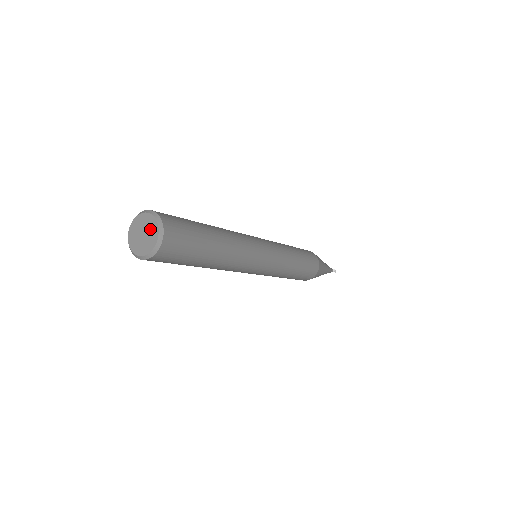
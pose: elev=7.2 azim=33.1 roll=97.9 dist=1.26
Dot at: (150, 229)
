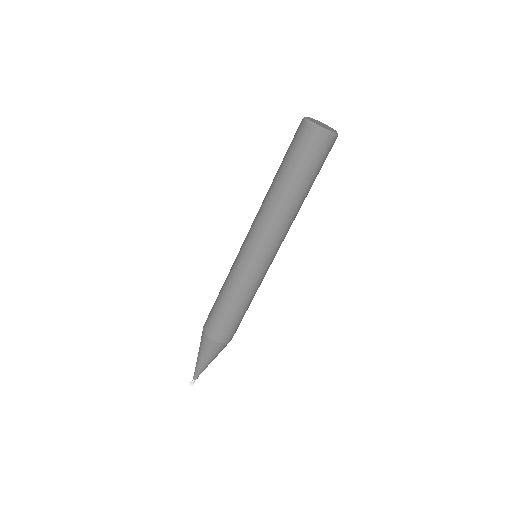
Dot at: (324, 125)
